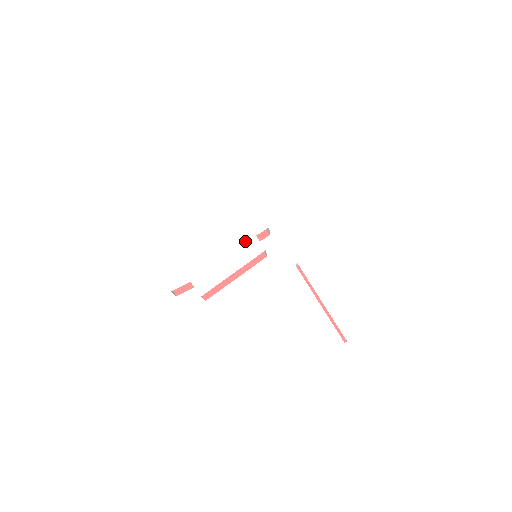
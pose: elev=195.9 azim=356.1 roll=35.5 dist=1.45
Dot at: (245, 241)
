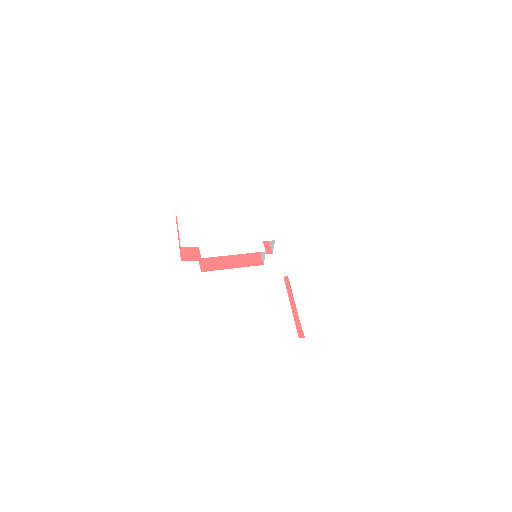
Dot at: (253, 241)
